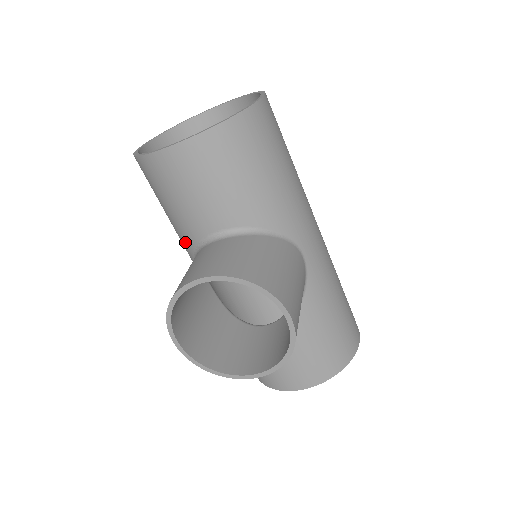
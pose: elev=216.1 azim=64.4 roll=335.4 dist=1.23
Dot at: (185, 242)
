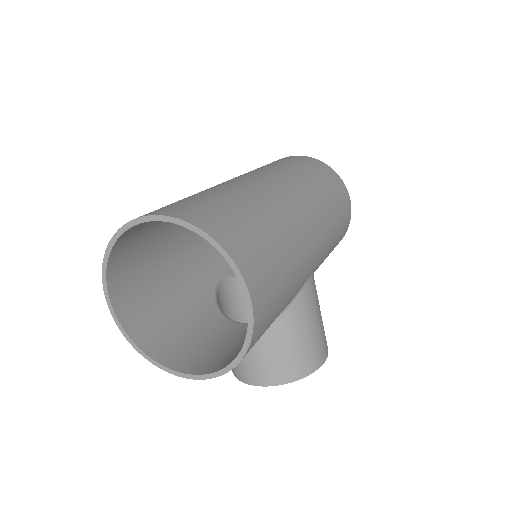
Dot at: (202, 310)
